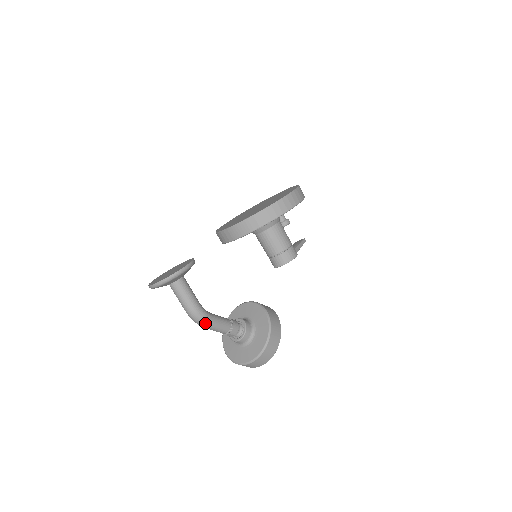
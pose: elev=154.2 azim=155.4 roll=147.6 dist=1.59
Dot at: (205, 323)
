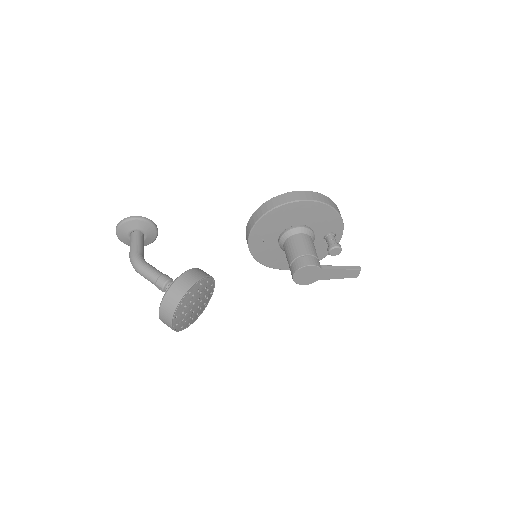
Dot at: (135, 266)
